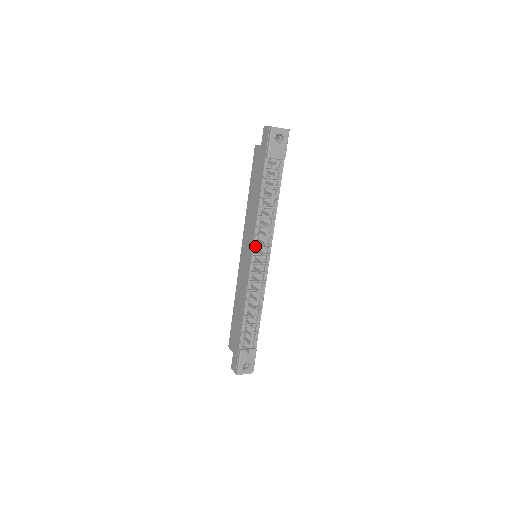
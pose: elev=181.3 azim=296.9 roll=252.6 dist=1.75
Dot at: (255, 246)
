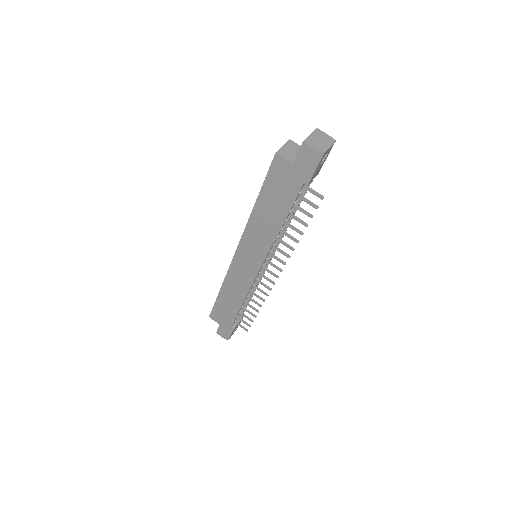
Dot at: (266, 259)
